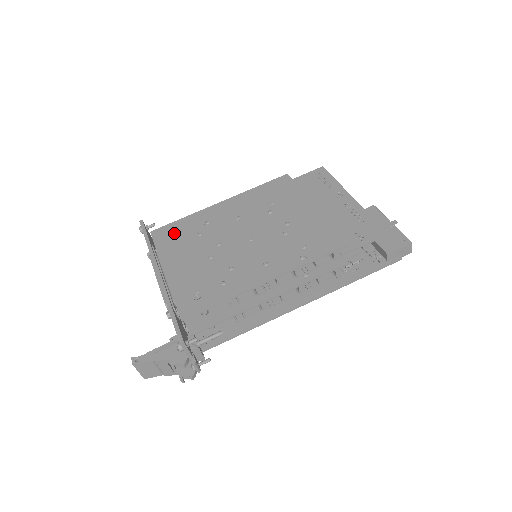
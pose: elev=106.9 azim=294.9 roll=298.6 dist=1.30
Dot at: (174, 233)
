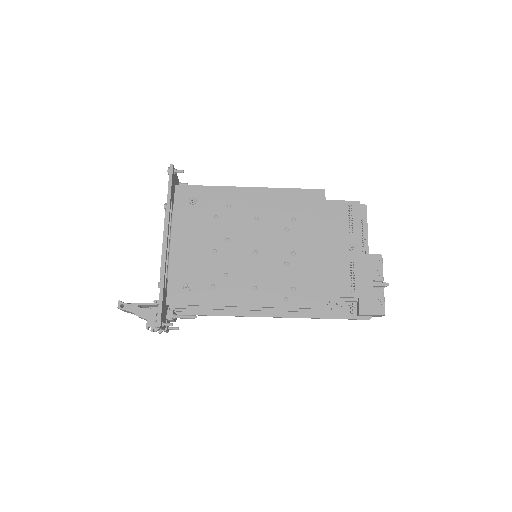
Dot at: (195, 201)
